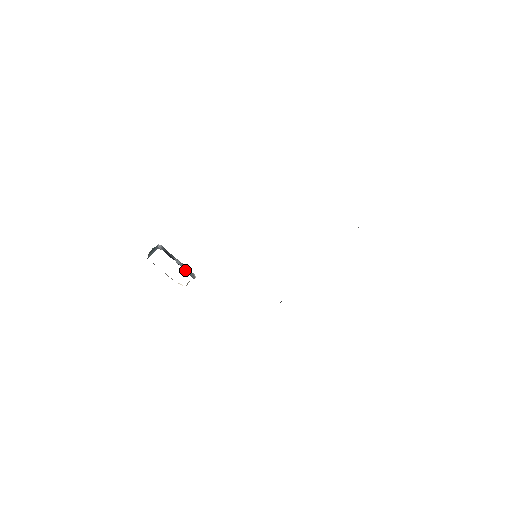
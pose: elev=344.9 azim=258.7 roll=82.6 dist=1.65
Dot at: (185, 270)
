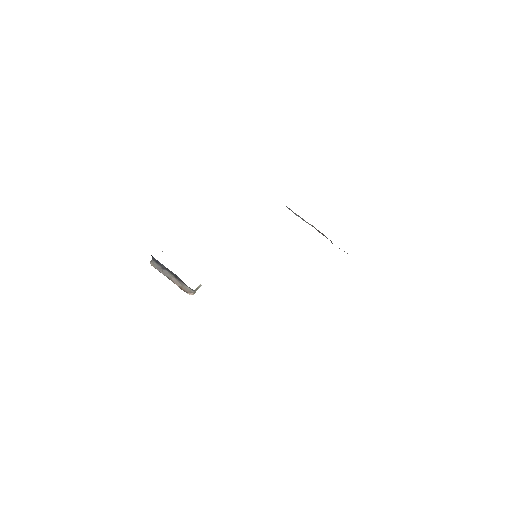
Dot at: occluded
